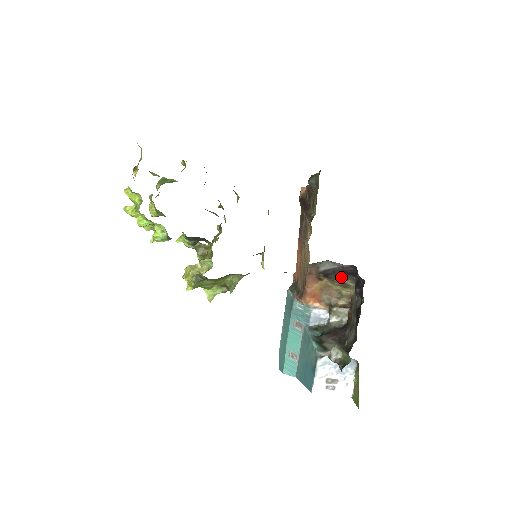
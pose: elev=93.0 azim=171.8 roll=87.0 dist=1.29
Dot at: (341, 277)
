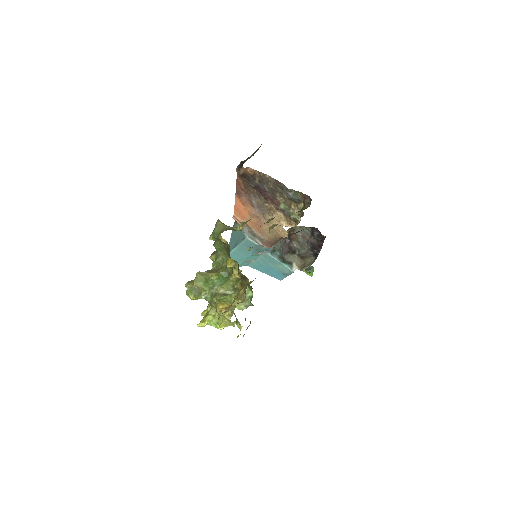
Dot at: occluded
